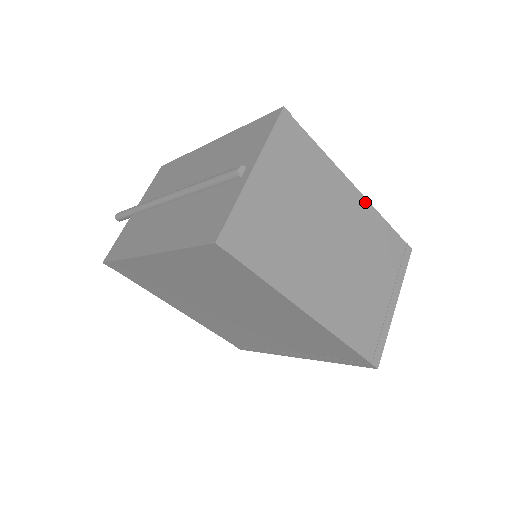
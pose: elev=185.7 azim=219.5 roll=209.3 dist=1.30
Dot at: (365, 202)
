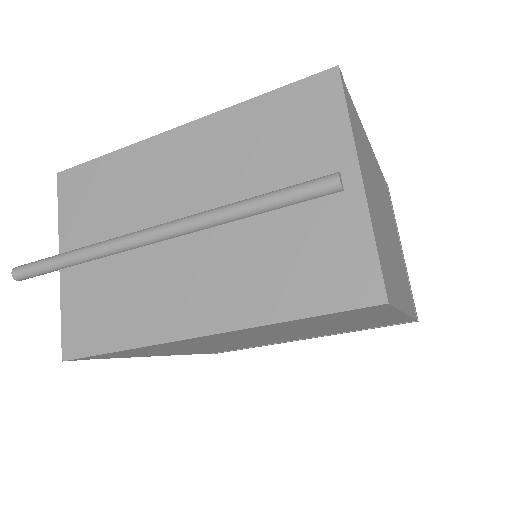
Dot at: (374, 156)
